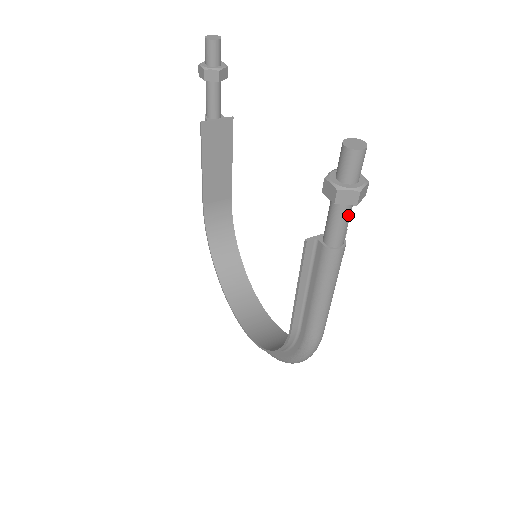
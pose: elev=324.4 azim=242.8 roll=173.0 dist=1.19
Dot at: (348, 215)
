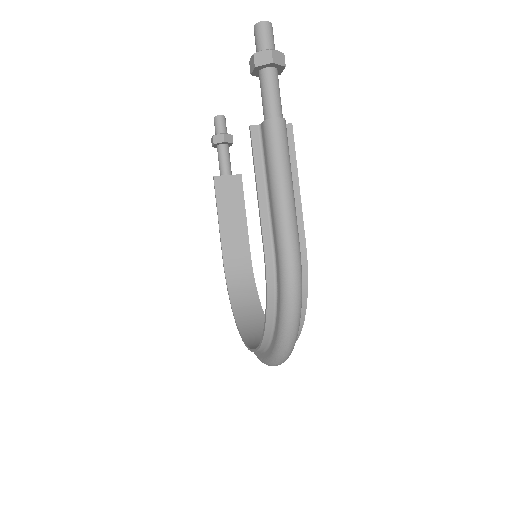
Dot at: (274, 84)
